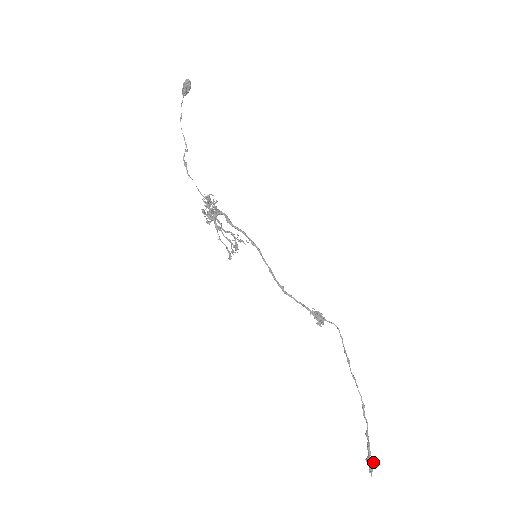
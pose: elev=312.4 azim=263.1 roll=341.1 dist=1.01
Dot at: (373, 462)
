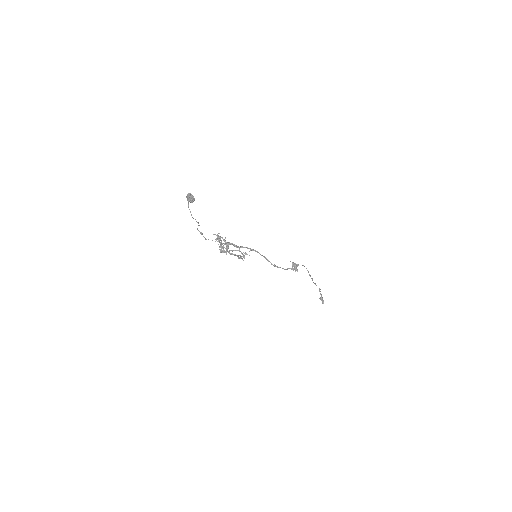
Dot at: occluded
